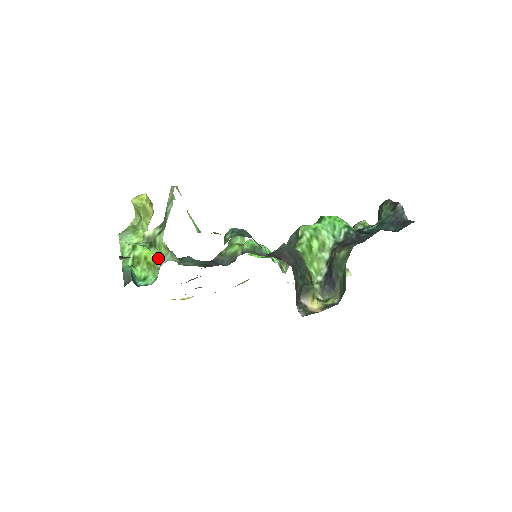
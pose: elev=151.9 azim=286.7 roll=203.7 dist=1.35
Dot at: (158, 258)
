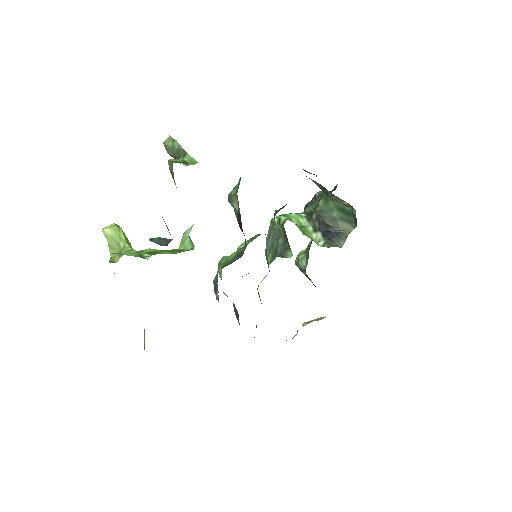
Dot at: occluded
